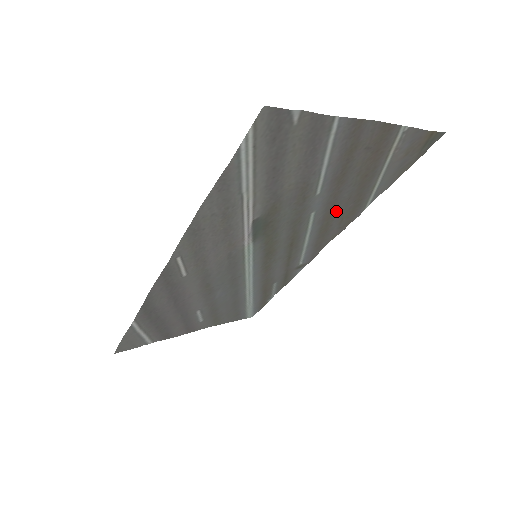
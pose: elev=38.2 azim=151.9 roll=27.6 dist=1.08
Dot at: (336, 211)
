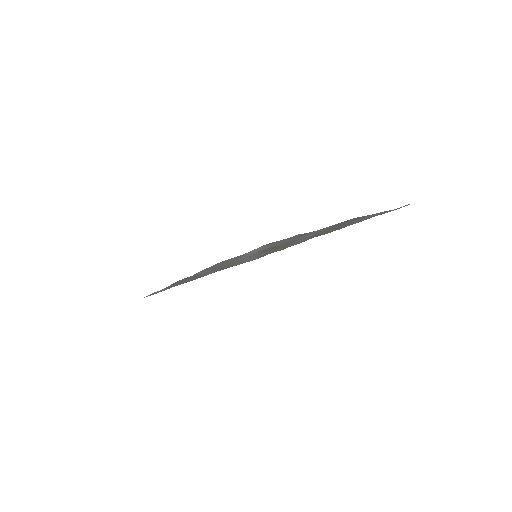
Dot at: occluded
